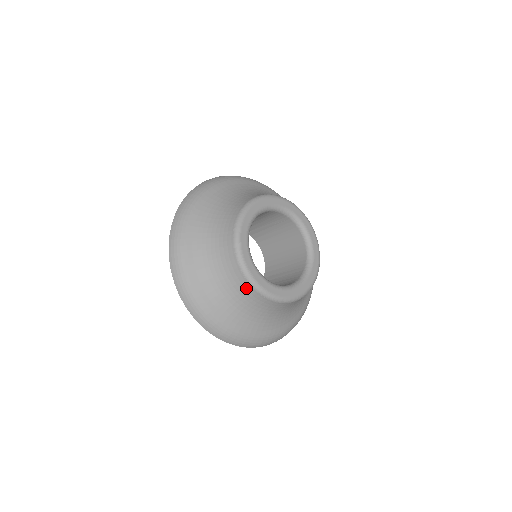
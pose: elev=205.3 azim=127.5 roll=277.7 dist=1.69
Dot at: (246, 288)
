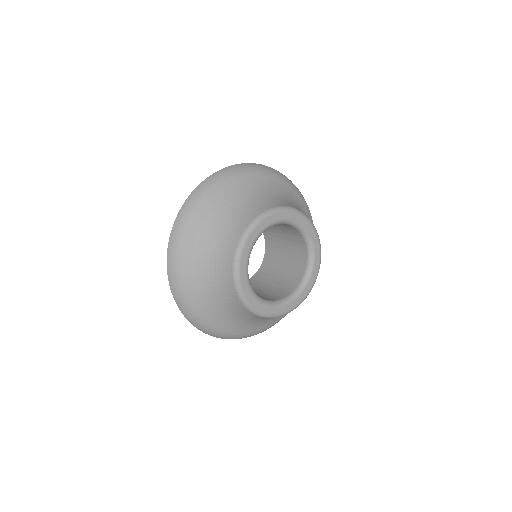
Dot at: (239, 229)
